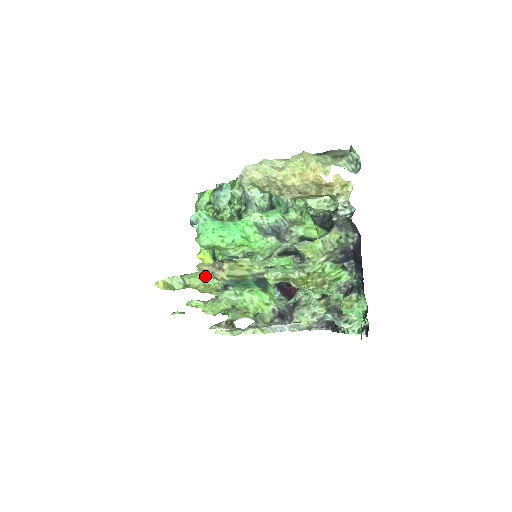
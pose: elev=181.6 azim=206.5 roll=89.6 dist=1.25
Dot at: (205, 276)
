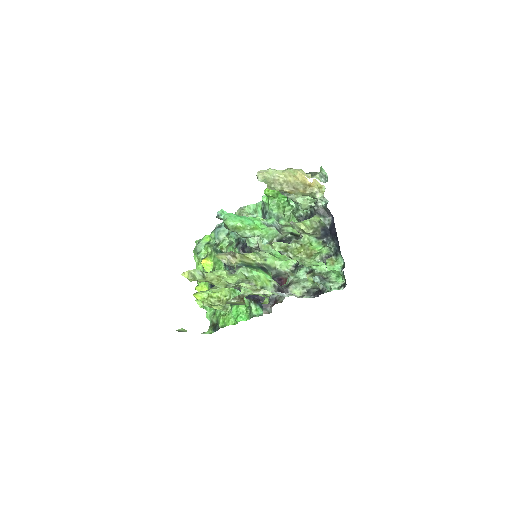
Dot at: occluded
